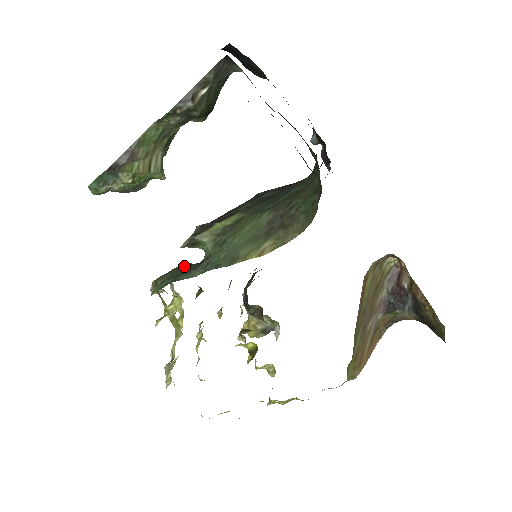
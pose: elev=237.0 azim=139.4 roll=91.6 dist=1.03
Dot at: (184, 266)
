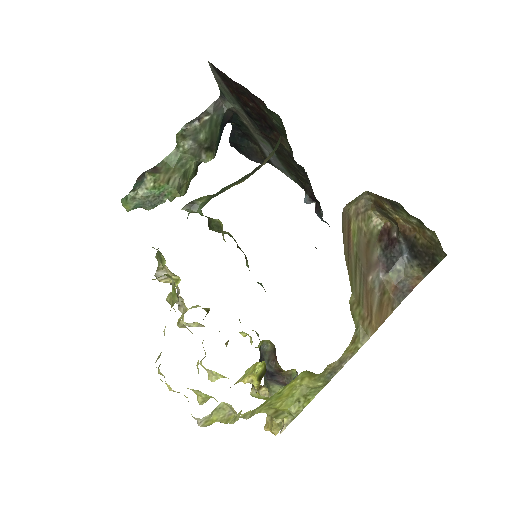
Dot at: occluded
